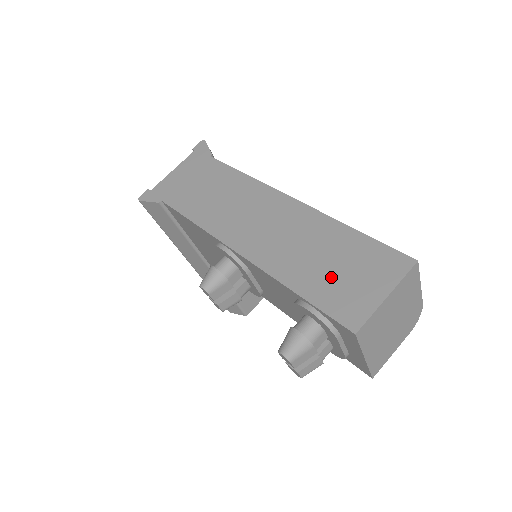
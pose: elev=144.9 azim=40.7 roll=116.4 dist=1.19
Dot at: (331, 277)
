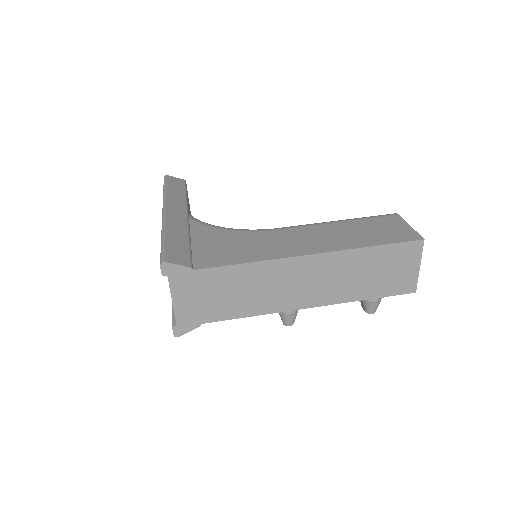
Dot at: (383, 279)
